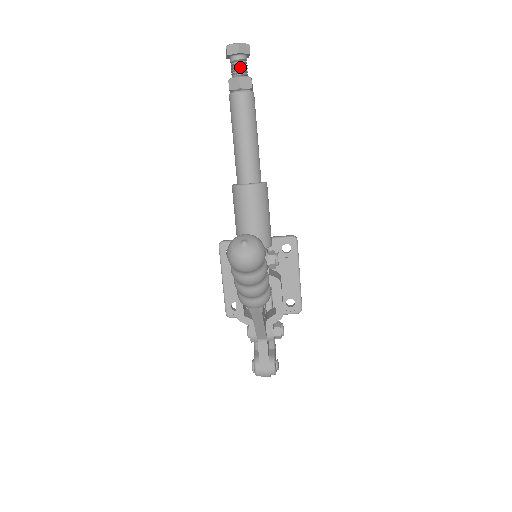
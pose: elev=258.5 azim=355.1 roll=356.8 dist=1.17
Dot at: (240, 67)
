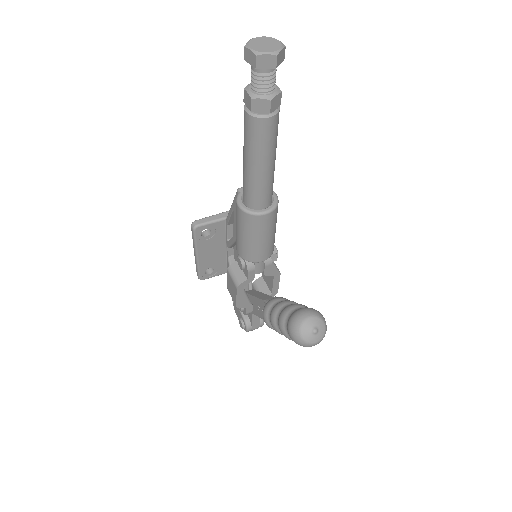
Dot at: (270, 81)
